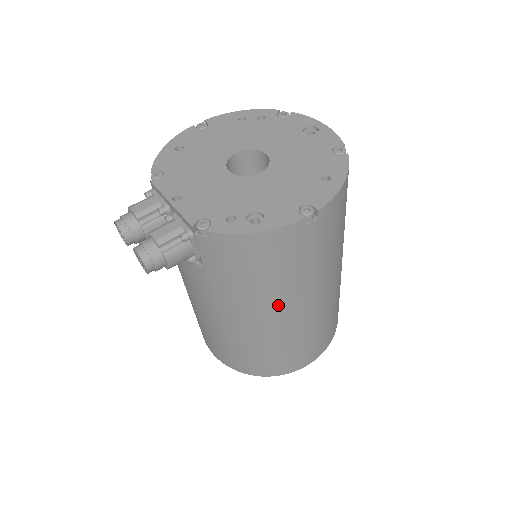
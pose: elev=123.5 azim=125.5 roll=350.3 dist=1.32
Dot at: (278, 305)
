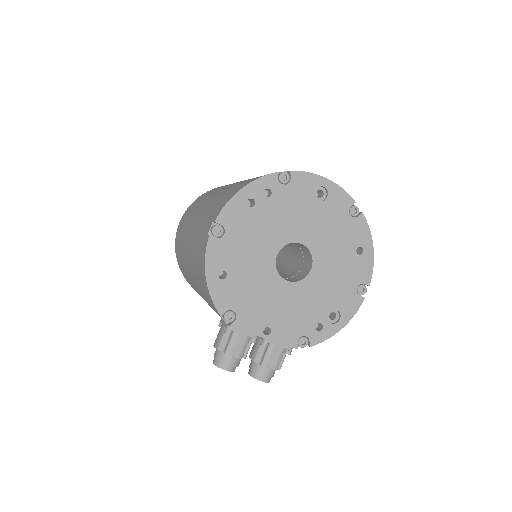
Dot at: occluded
